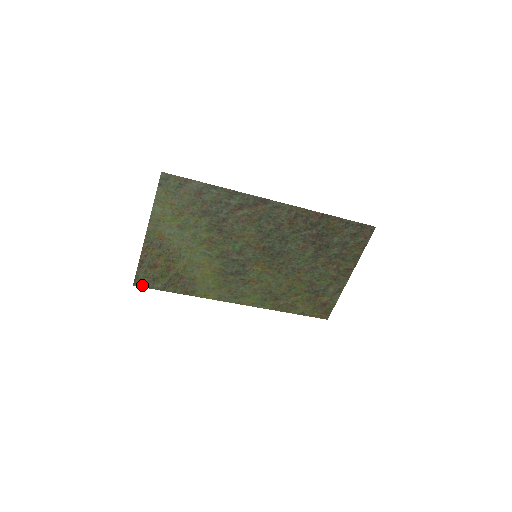
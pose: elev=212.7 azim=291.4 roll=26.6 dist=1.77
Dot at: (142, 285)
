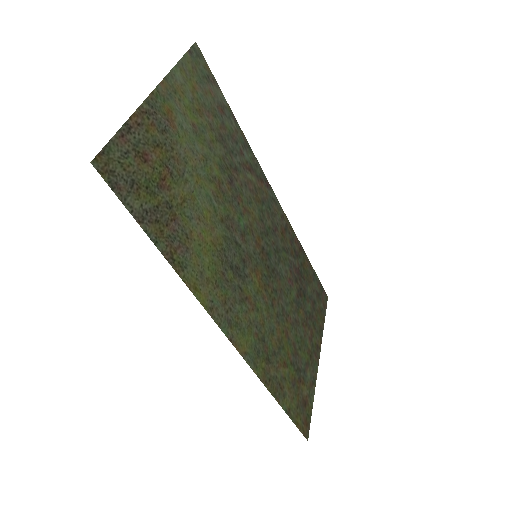
Dot at: (107, 177)
